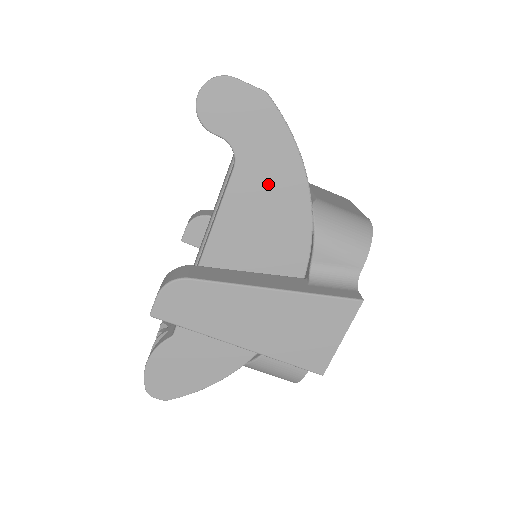
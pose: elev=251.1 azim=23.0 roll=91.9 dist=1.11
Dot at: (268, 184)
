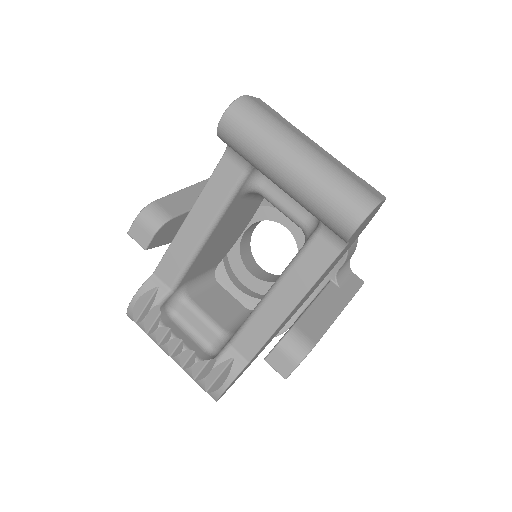
Dot at: occluded
